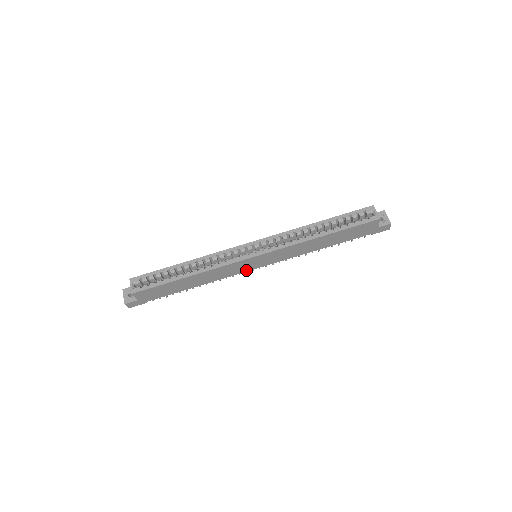
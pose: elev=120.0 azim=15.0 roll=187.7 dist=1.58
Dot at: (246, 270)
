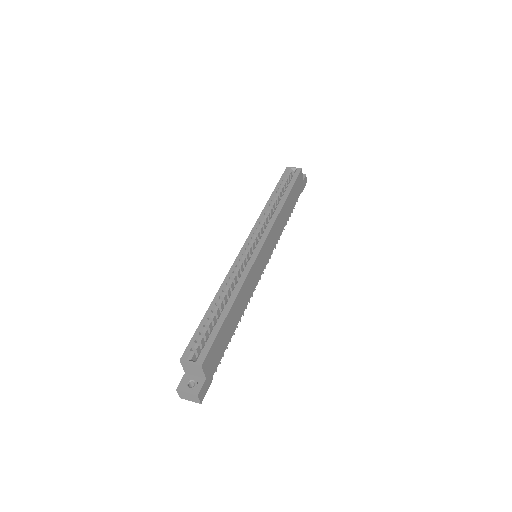
Dot at: (260, 275)
